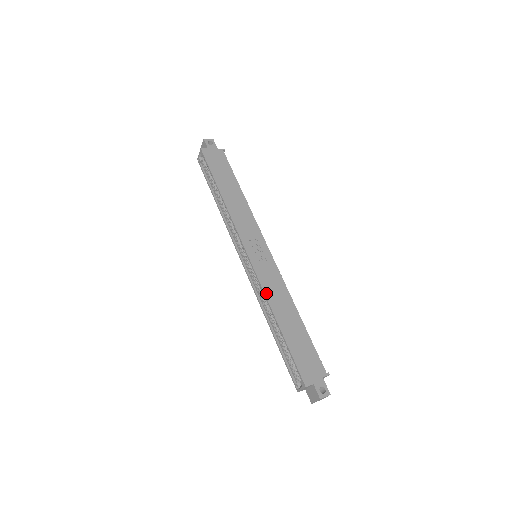
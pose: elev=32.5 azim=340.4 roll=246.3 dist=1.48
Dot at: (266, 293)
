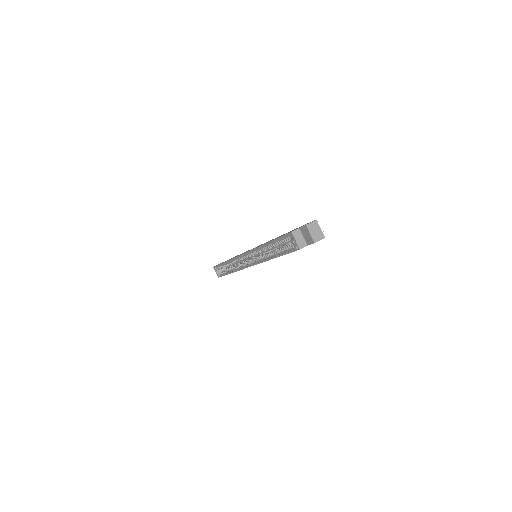
Dot at: (257, 247)
